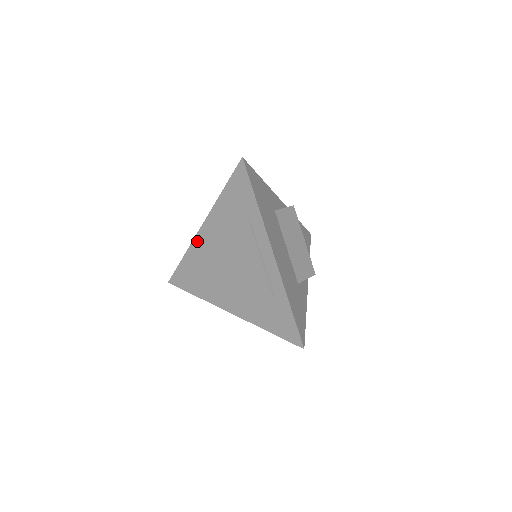
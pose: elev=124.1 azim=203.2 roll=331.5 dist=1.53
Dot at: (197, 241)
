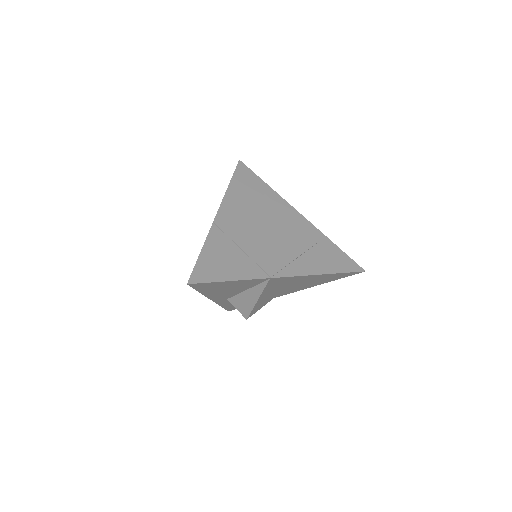
Dot at: (218, 225)
